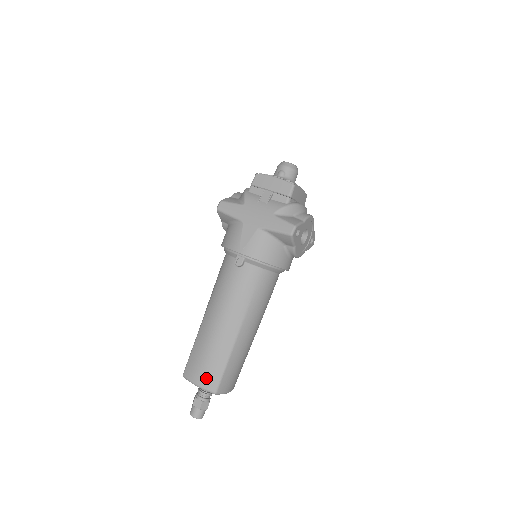
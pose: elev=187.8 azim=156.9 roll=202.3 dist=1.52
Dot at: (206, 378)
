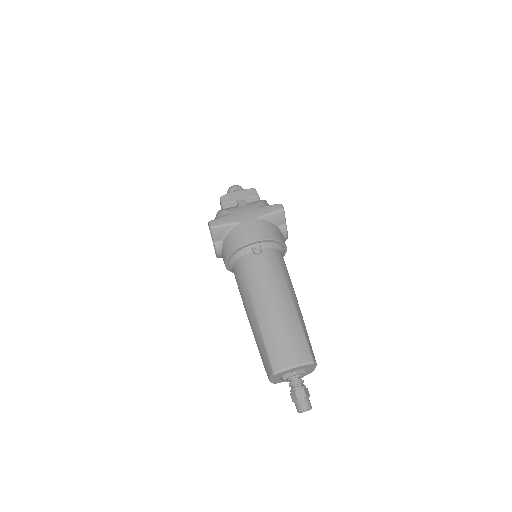
Dot at: (298, 353)
